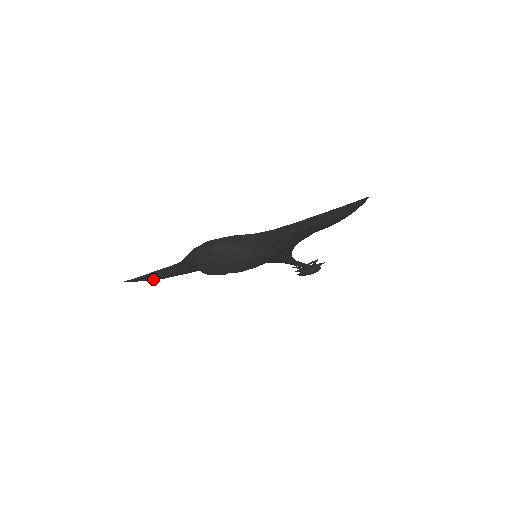
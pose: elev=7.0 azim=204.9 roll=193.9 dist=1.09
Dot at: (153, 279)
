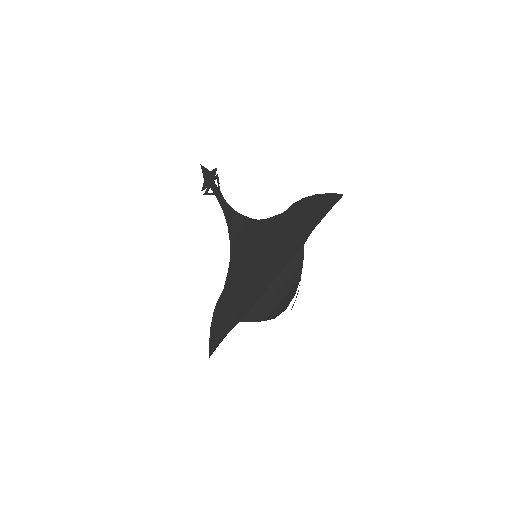
Dot at: (218, 334)
